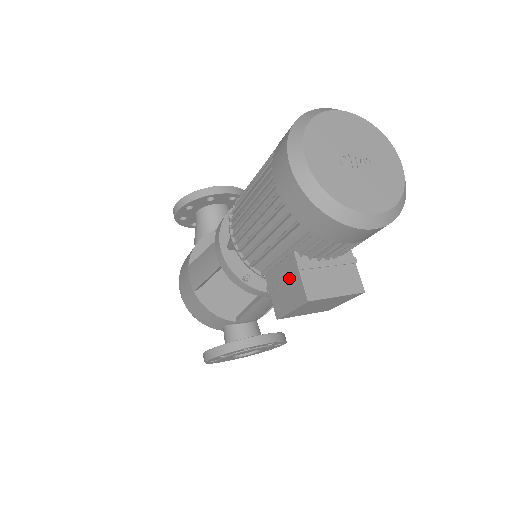
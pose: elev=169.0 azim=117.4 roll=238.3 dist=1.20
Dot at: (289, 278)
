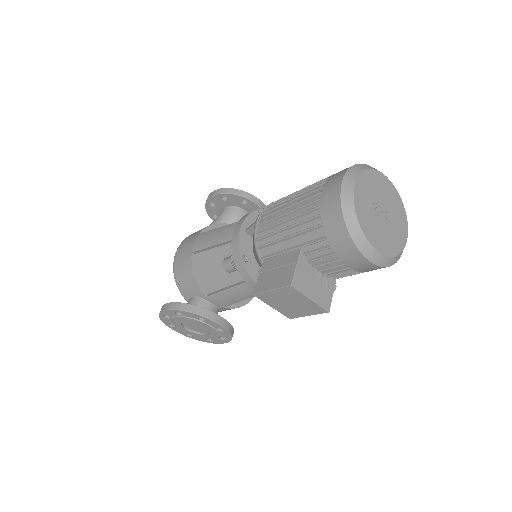
Dot at: (285, 266)
